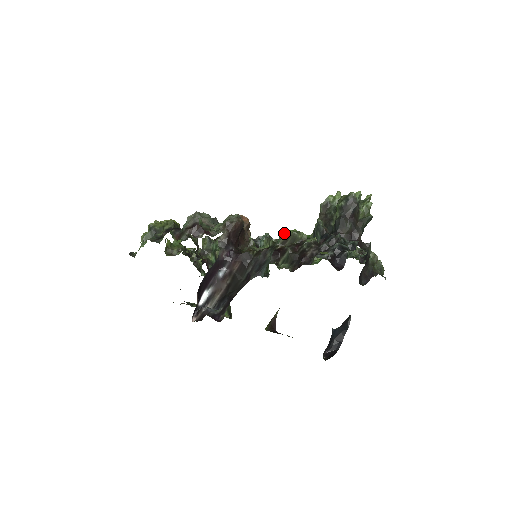
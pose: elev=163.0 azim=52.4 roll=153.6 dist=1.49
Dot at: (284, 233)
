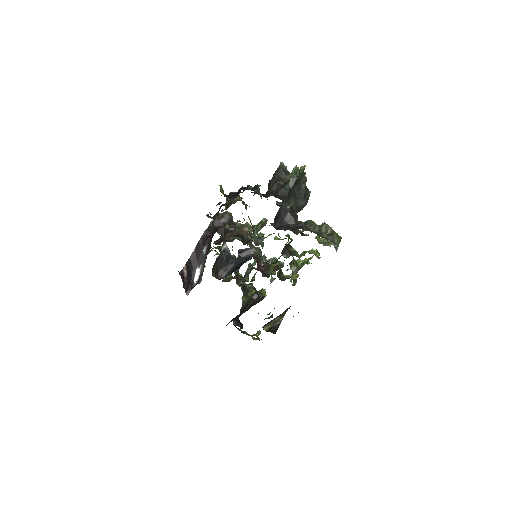
Dot at: occluded
